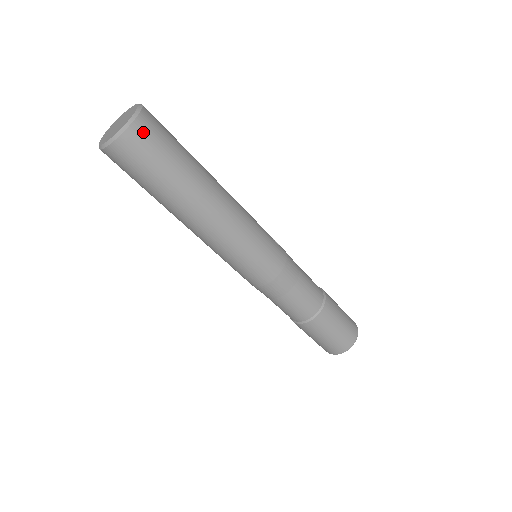
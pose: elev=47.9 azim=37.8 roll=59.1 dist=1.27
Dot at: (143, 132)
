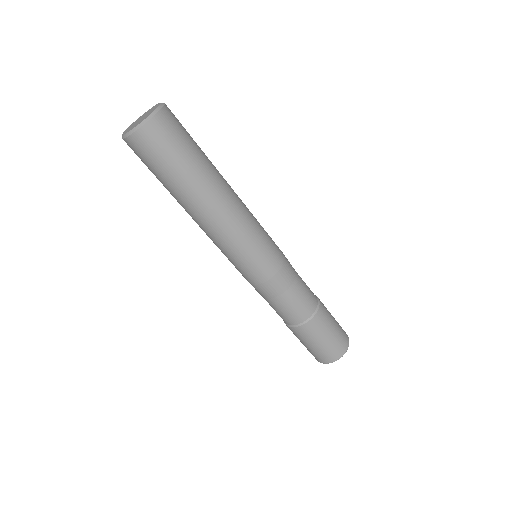
Dot at: (172, 115)
